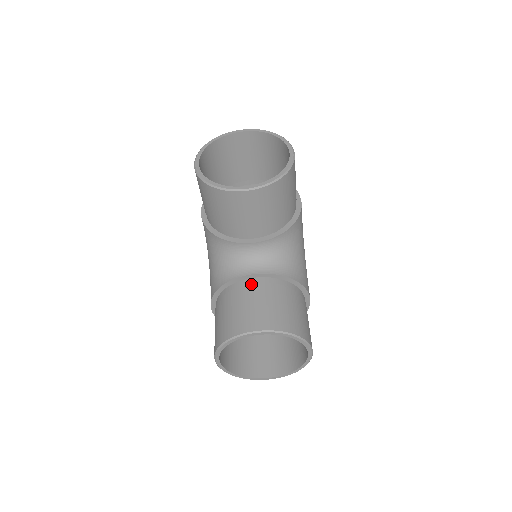
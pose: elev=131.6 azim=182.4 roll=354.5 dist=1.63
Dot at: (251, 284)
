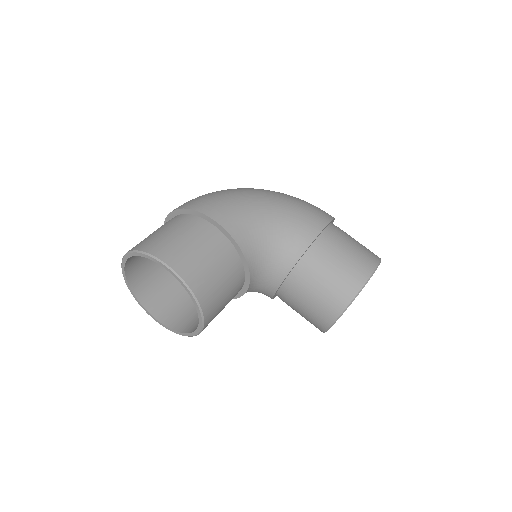
Dot at: (284, 295)
